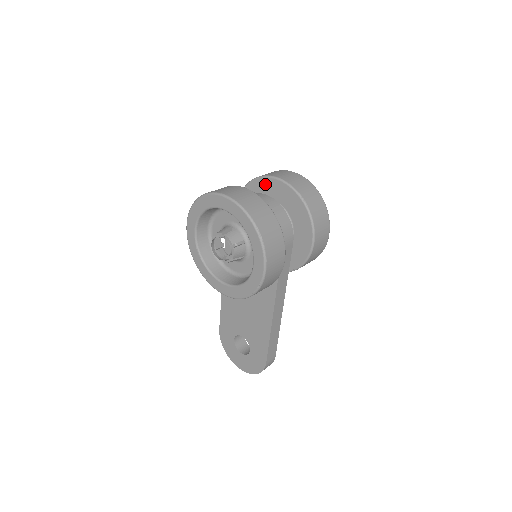
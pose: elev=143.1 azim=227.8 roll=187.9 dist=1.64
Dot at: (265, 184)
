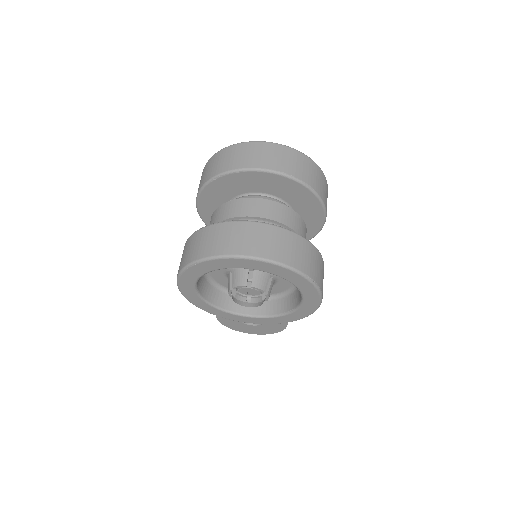
Dot at: (241, 179)
